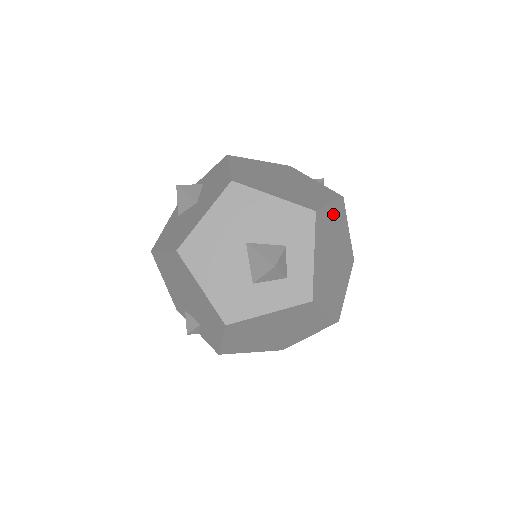
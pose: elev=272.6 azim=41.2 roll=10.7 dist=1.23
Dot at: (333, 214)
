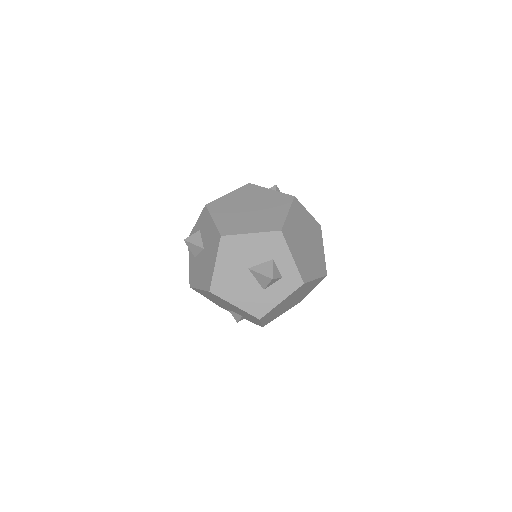
Dot at: (293, 217)
